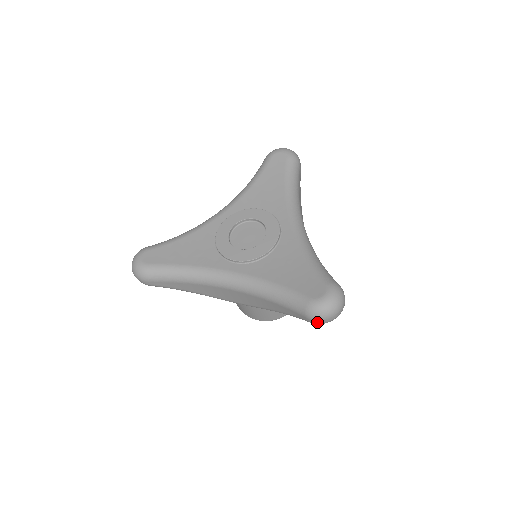
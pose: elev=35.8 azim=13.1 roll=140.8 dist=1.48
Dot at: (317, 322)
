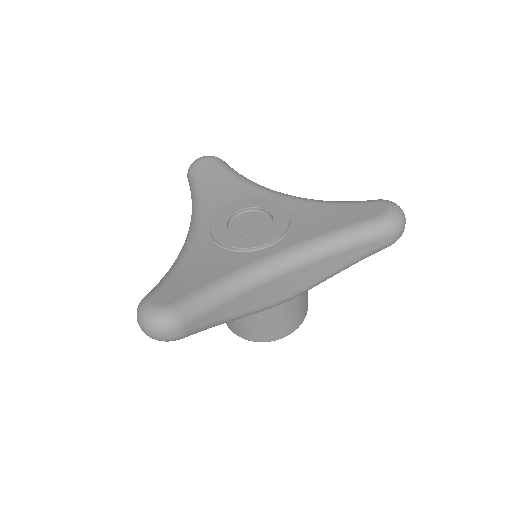
Dot at: (397, 236)
